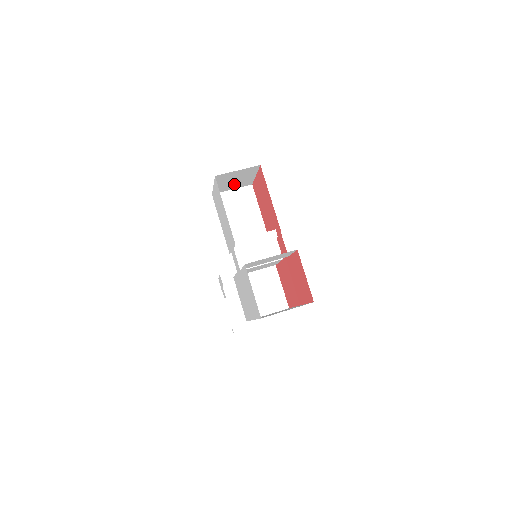
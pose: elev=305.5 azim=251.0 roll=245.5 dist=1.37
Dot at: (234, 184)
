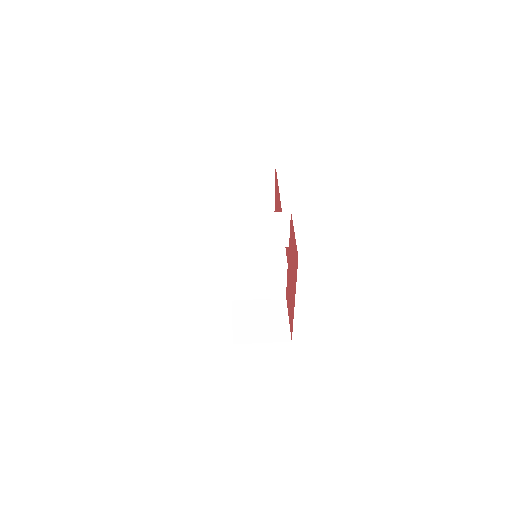
Dot at: (253, 202)
